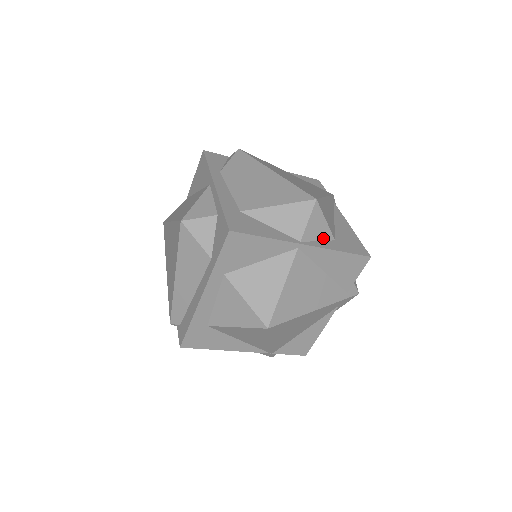
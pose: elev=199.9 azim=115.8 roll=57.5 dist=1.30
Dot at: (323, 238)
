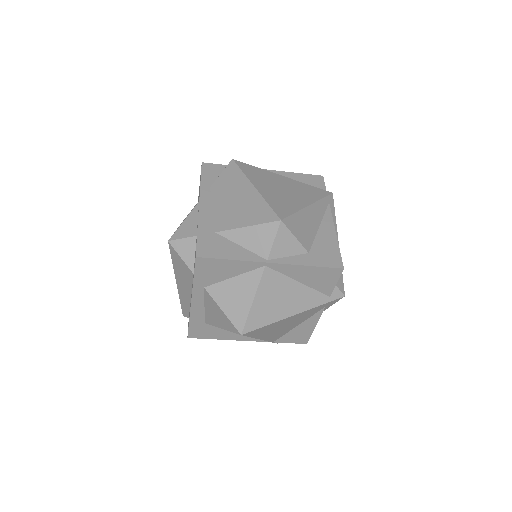
Dot at: (294, 253)
